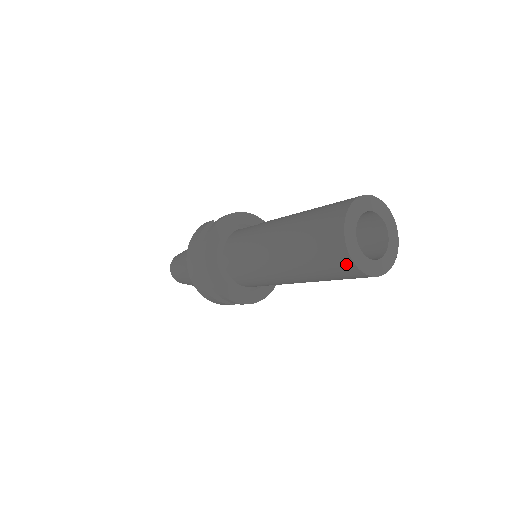
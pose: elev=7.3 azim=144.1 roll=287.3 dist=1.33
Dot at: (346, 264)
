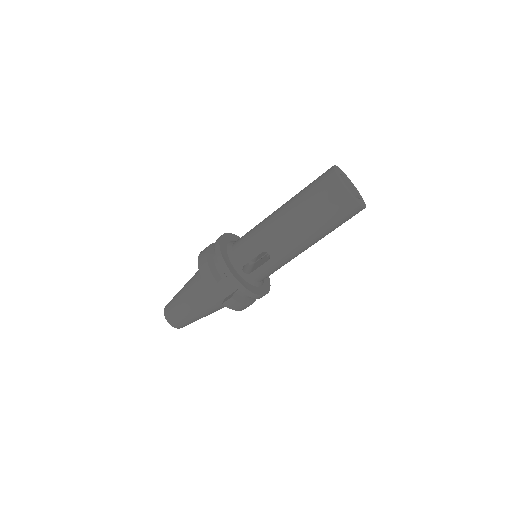
Dot at: (330, 176)
